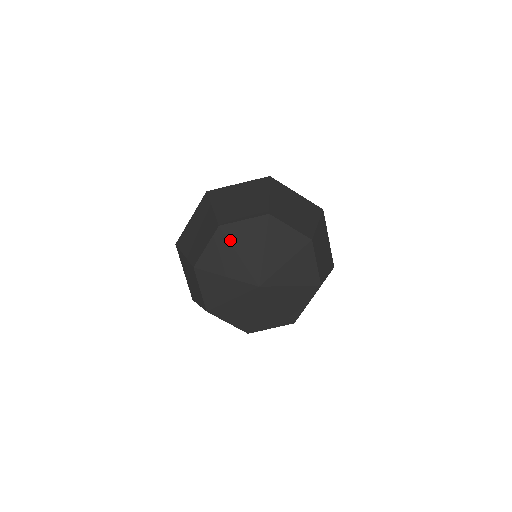
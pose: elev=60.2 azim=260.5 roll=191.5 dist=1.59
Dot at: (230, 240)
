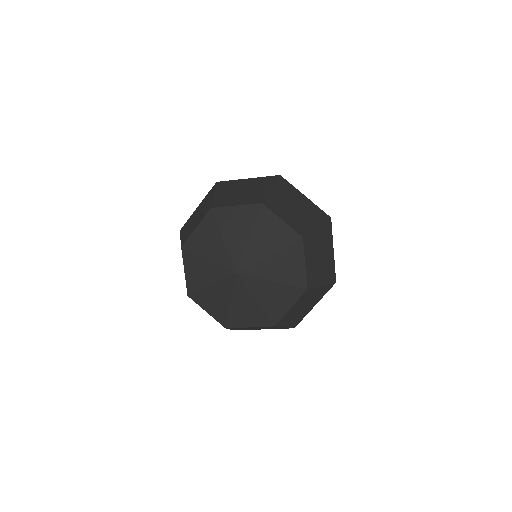
Dot at: (257, 221)
